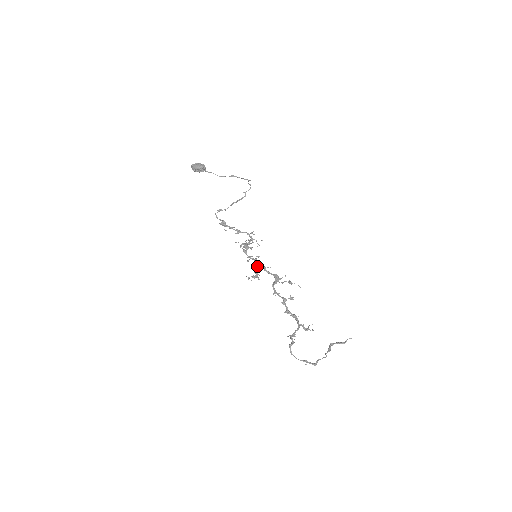
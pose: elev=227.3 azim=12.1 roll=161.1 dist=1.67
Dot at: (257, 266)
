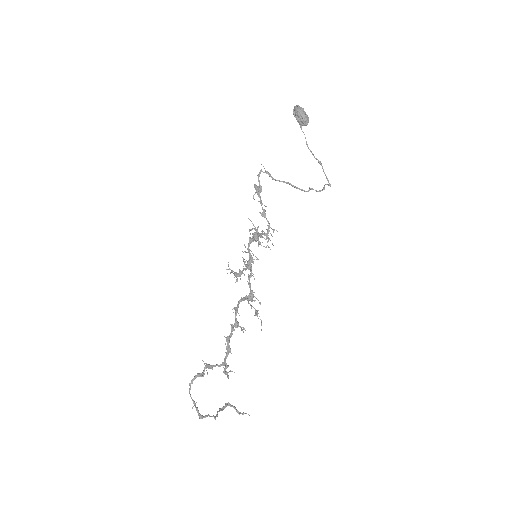
Dot at: (247, 266)
